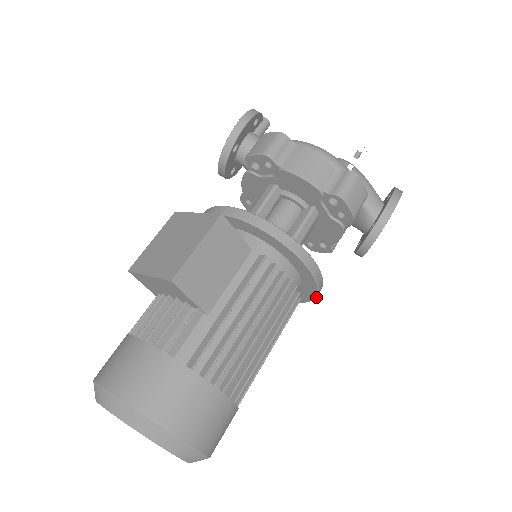
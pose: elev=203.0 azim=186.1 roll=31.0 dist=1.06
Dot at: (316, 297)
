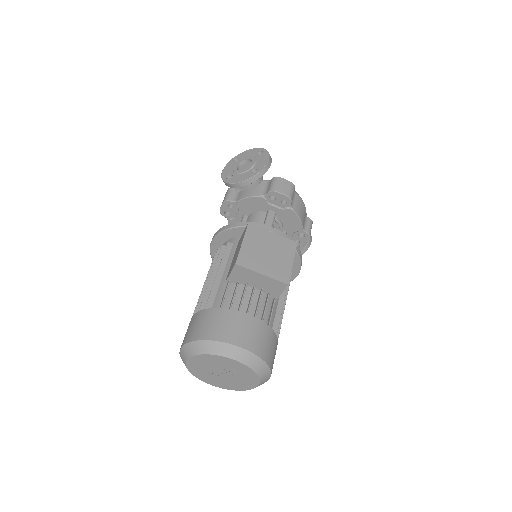
Dot at: occluded
